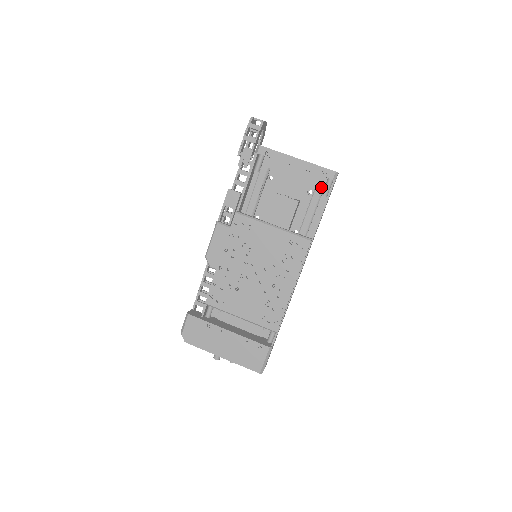
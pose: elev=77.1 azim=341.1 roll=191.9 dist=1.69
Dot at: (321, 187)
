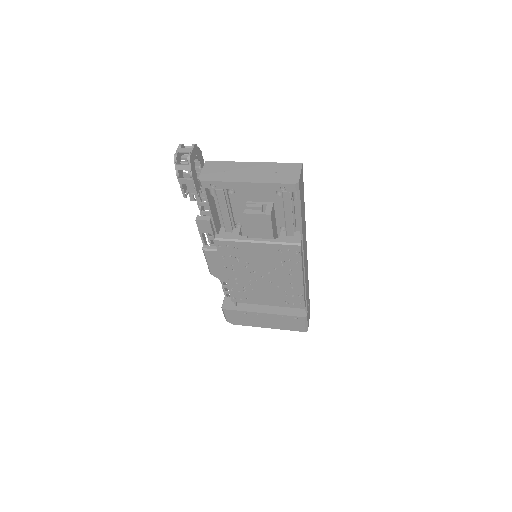
Dot at: (288, 193)
